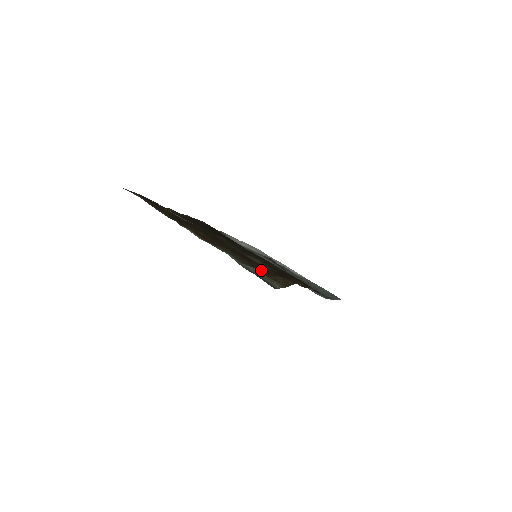
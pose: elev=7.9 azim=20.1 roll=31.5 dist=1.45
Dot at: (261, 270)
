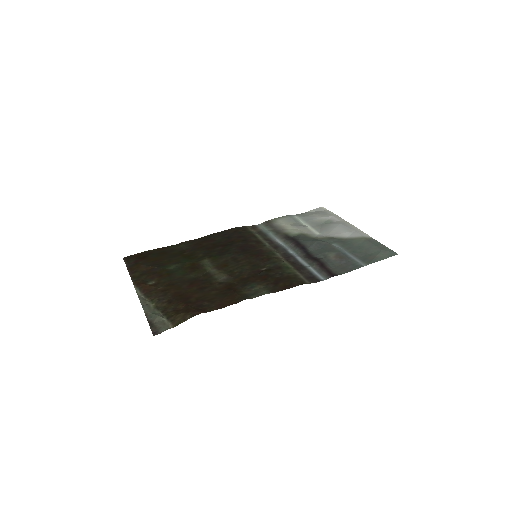
Dot at: (170, 311)
